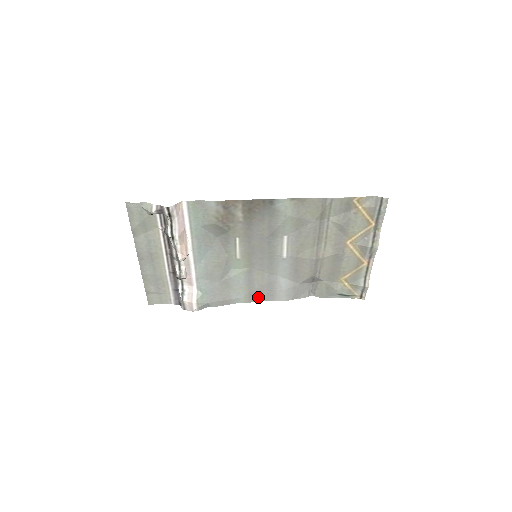
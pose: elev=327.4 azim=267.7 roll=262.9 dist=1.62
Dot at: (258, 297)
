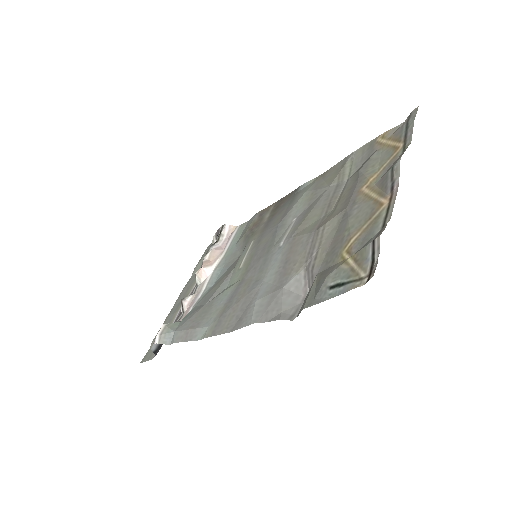
Dot at: (225, 325)
